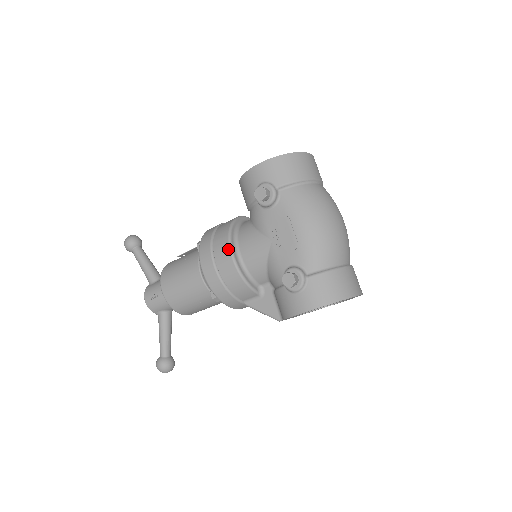
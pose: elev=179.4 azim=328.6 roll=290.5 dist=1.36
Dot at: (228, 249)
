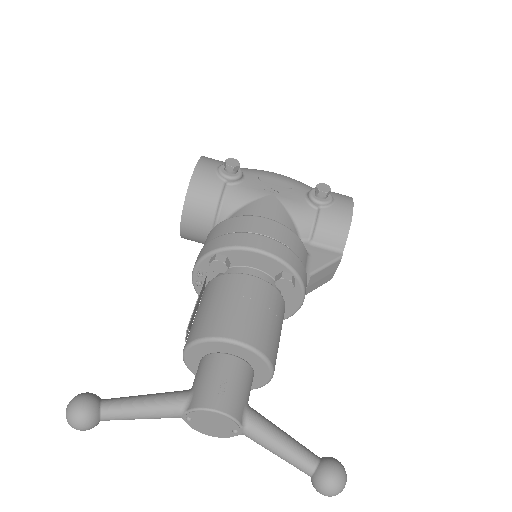
Dot at: (256, 217)
